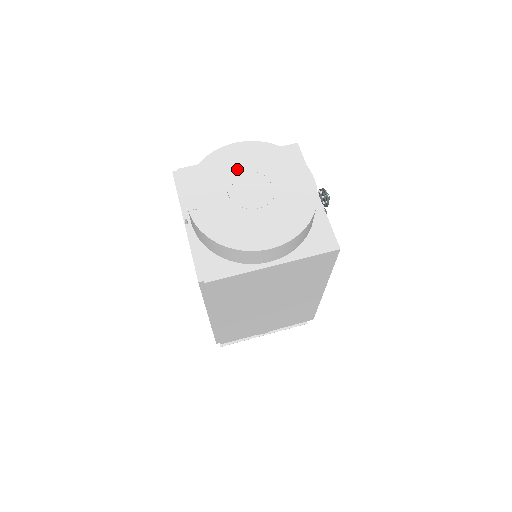
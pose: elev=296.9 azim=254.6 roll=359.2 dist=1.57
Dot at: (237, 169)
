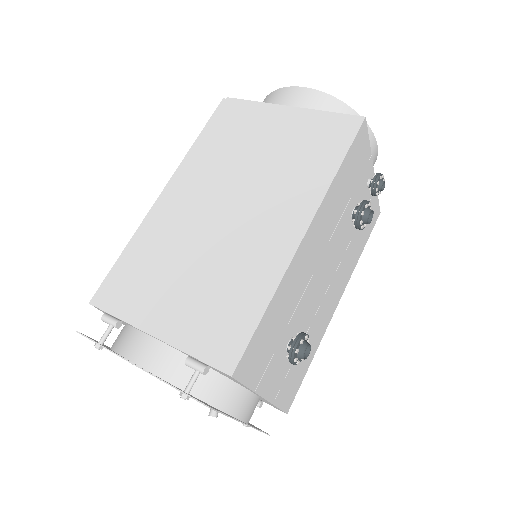
Dot at: occluded
